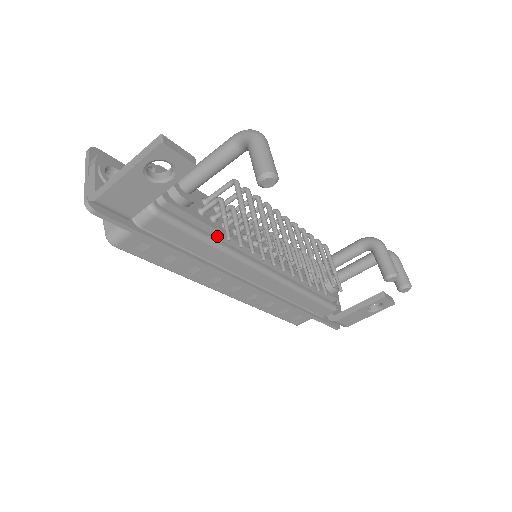
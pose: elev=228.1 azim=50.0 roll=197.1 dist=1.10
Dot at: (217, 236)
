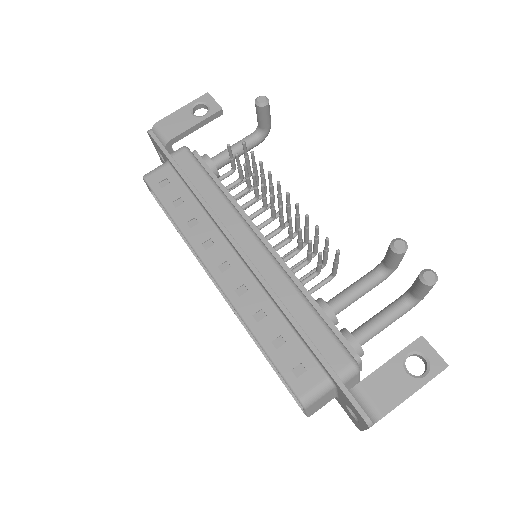
Dot at: occluded
